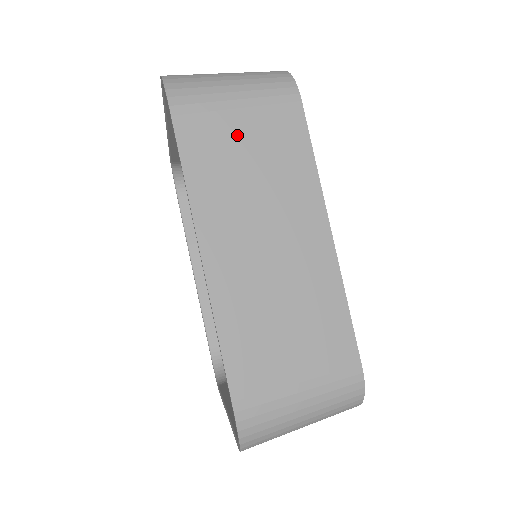
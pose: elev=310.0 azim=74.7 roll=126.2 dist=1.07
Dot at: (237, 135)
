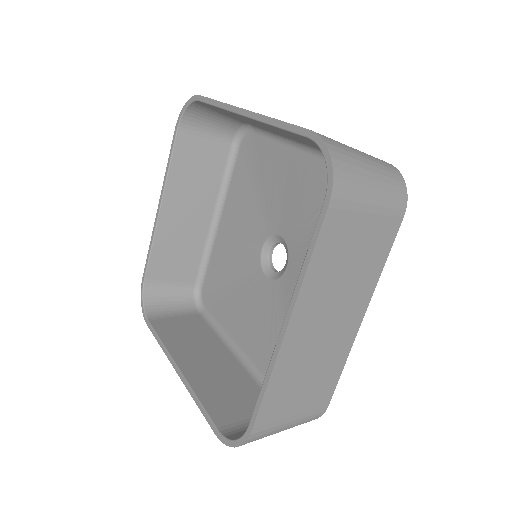
Dot at: occluded
